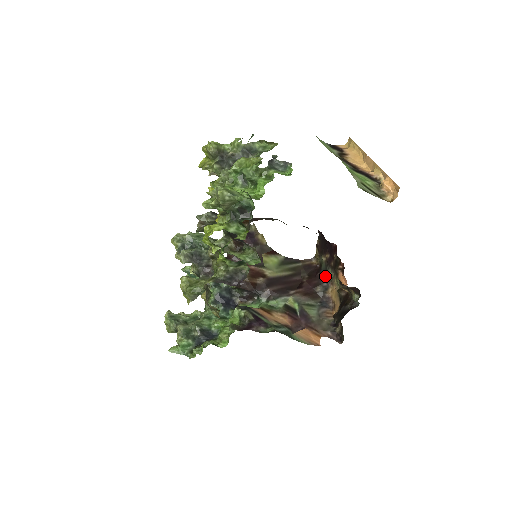
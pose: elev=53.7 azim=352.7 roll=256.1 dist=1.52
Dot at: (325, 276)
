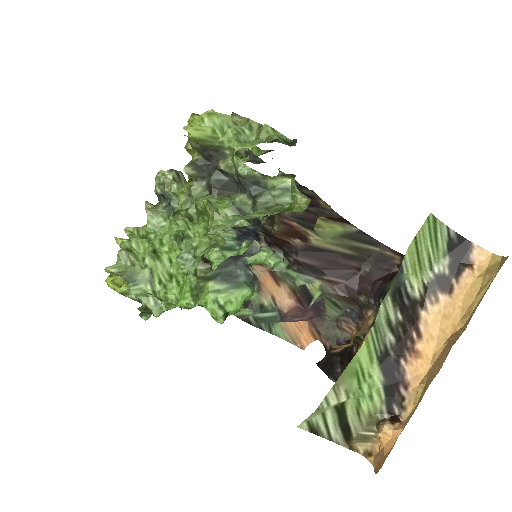
Dot at: (379, 296)
